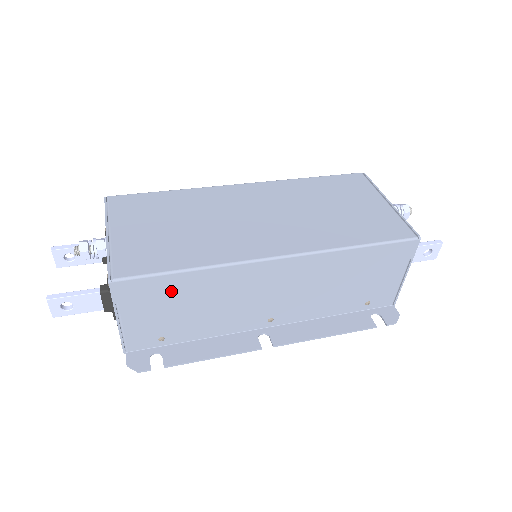
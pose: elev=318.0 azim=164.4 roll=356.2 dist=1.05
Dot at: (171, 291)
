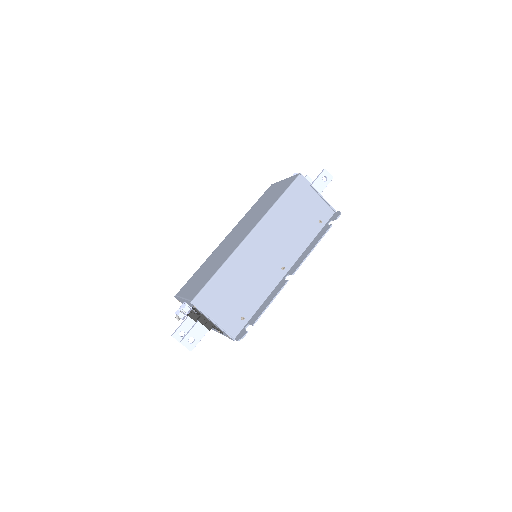
Dot at: (221, 288)
